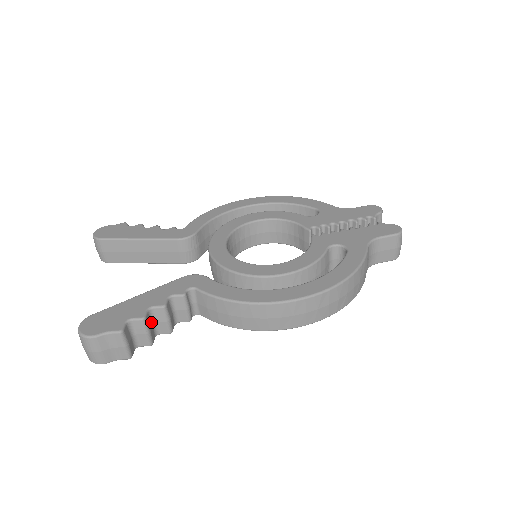
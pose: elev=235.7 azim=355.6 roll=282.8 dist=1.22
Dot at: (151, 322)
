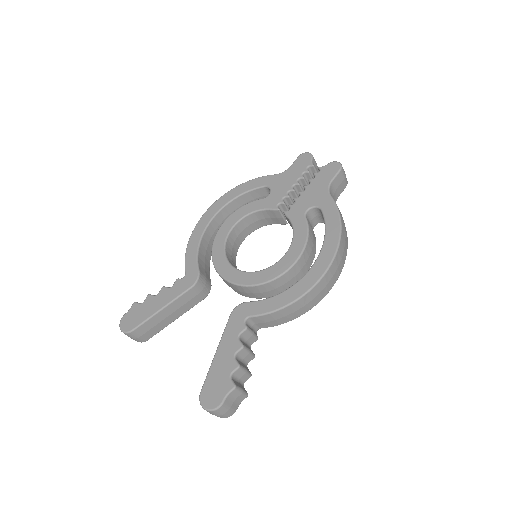
Dot at: (241, 363)
